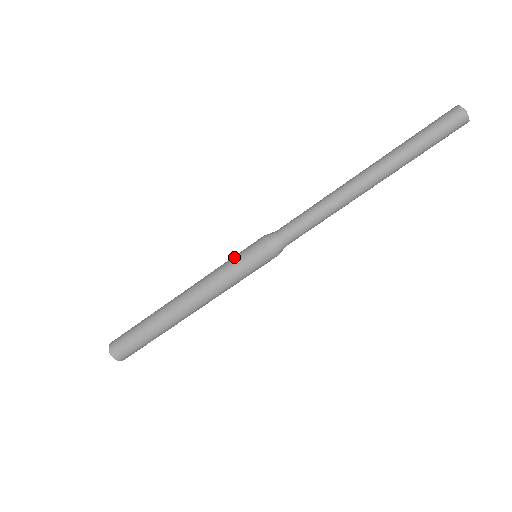
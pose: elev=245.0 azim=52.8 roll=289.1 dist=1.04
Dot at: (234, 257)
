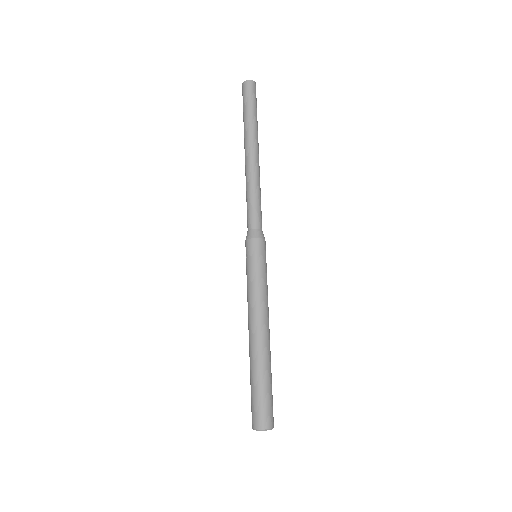
Dot at: (246, 271)
